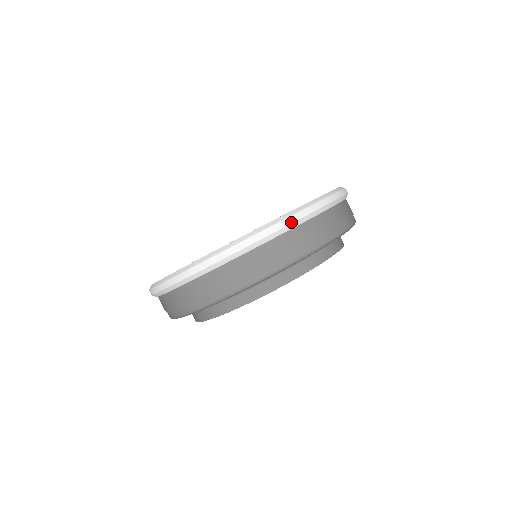
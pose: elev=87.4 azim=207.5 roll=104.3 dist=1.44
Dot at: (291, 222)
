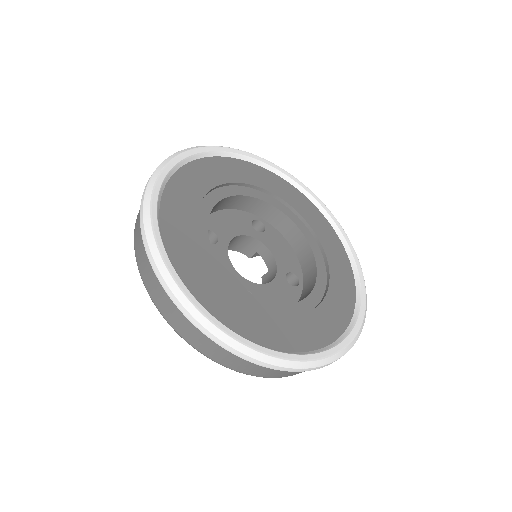
Dot at: occluded
